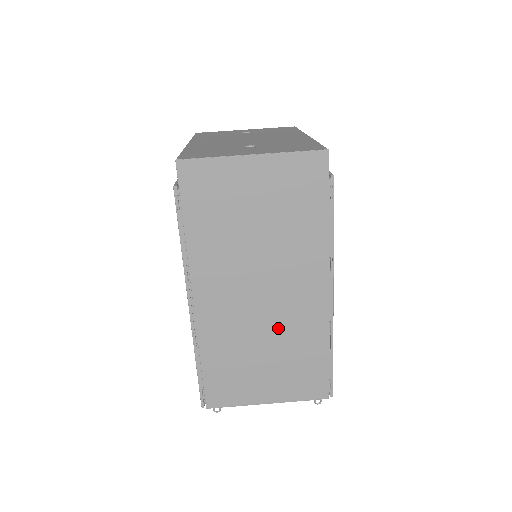
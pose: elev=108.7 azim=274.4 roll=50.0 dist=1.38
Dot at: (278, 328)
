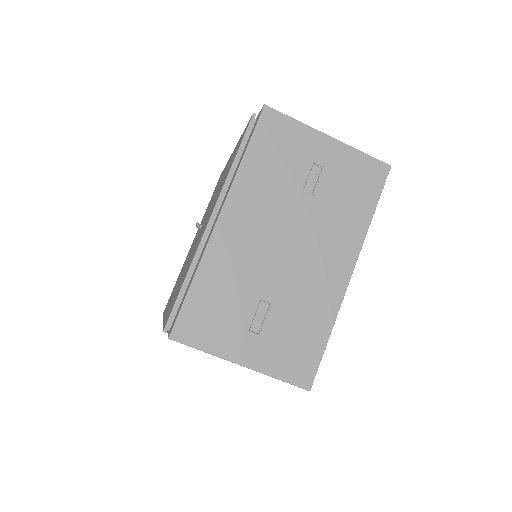
Dot at: occluded
